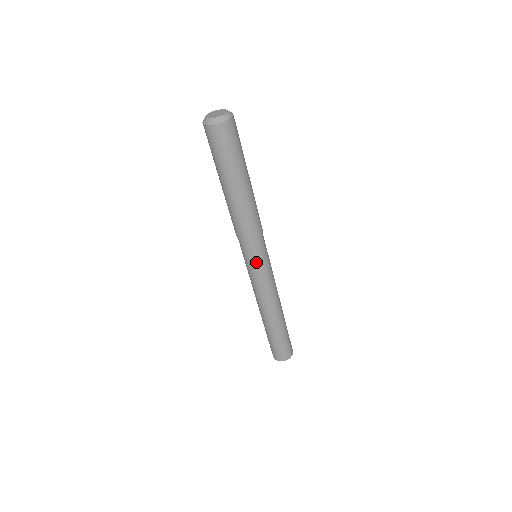
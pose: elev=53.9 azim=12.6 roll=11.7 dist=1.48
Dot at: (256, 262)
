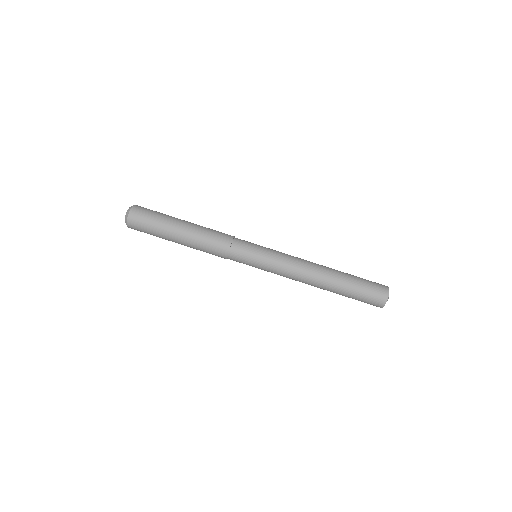
Dot at: (252, 264)
